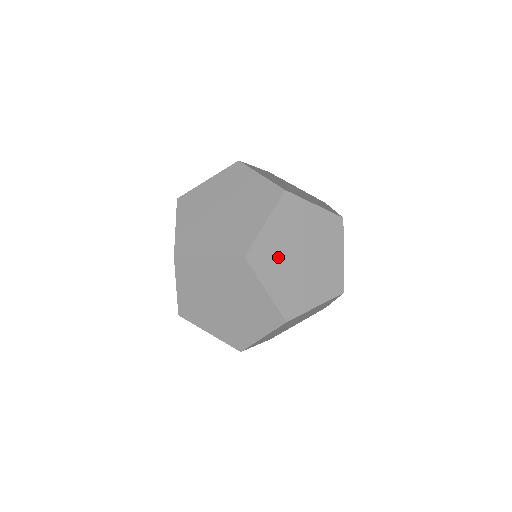
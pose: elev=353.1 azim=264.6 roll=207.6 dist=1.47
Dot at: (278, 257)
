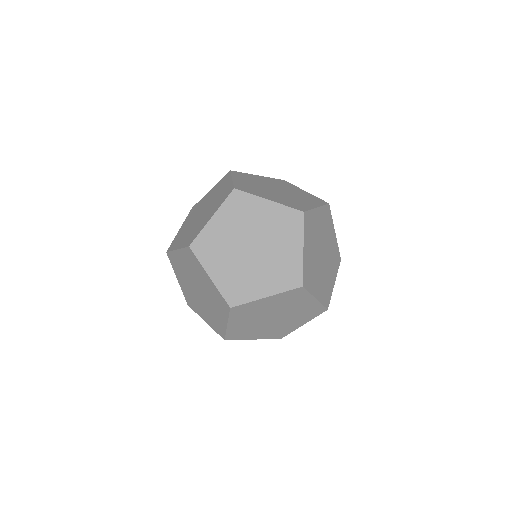
Dot at: occluded
